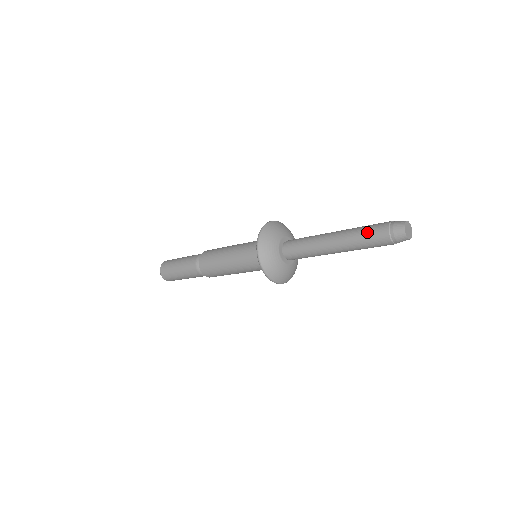
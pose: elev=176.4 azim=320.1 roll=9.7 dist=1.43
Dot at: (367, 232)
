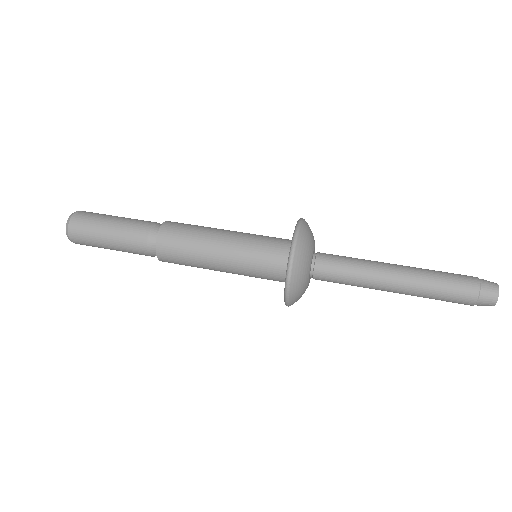
Dot at: (449, 277)
